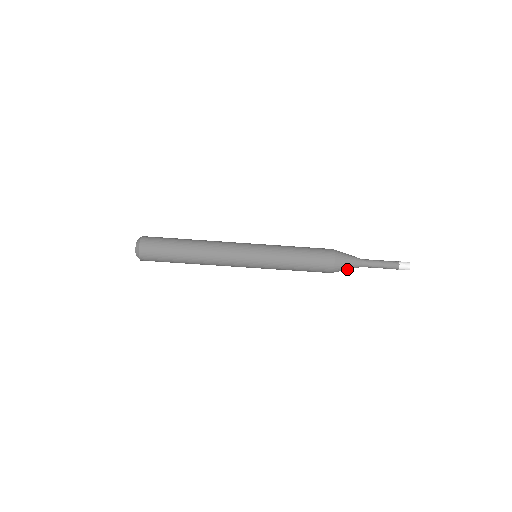
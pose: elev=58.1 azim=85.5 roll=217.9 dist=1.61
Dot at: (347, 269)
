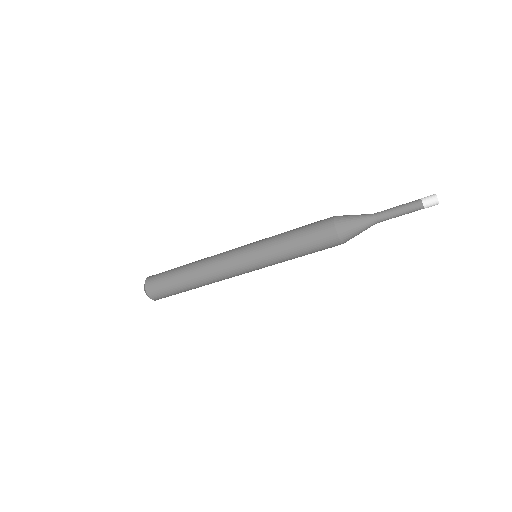
Dot at: (359, 233)
